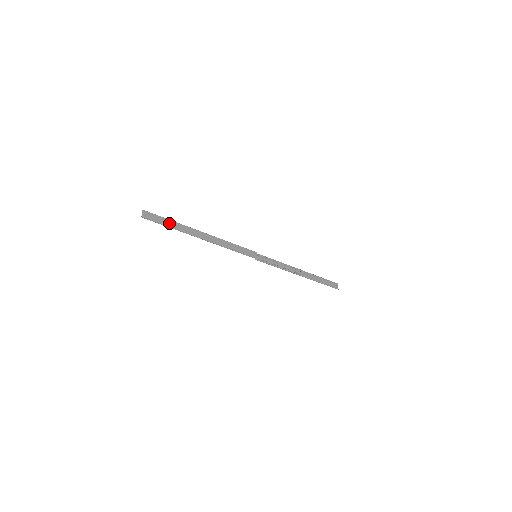
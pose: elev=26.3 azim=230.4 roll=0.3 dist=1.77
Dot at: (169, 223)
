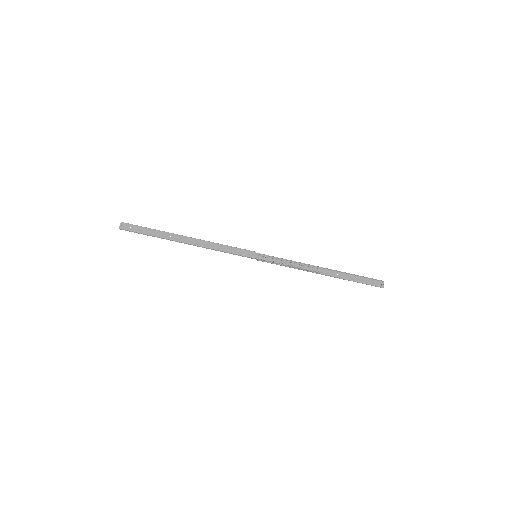
Dot at: (148, 232)
